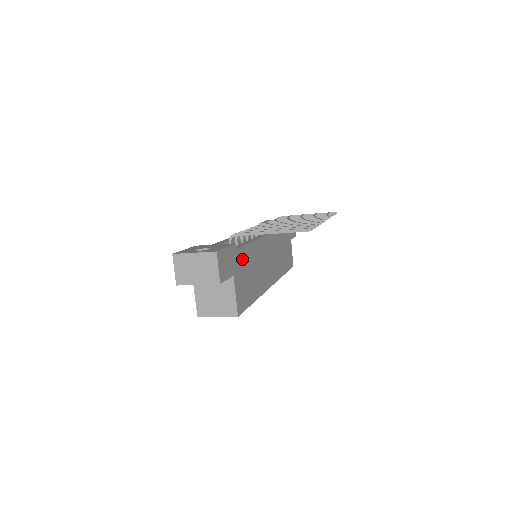
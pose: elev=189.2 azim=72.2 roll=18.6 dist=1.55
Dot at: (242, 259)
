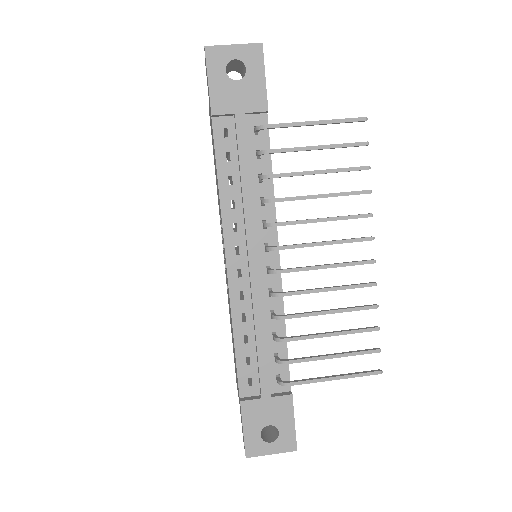
Dot at: occluded
